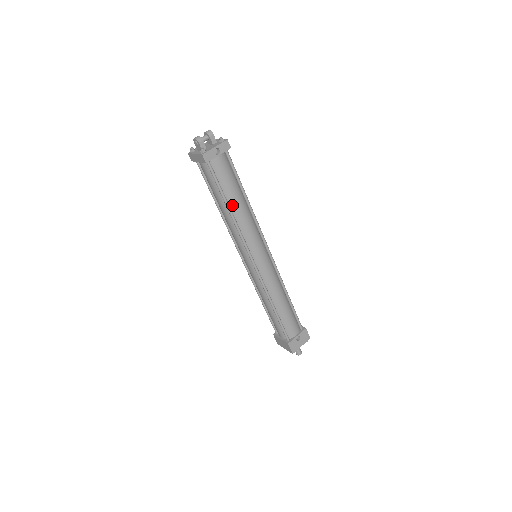
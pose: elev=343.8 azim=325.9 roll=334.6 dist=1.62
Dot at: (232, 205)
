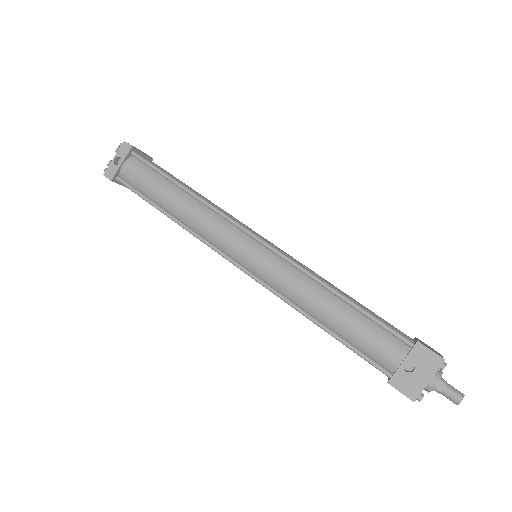
Dot at: (169, 208)
